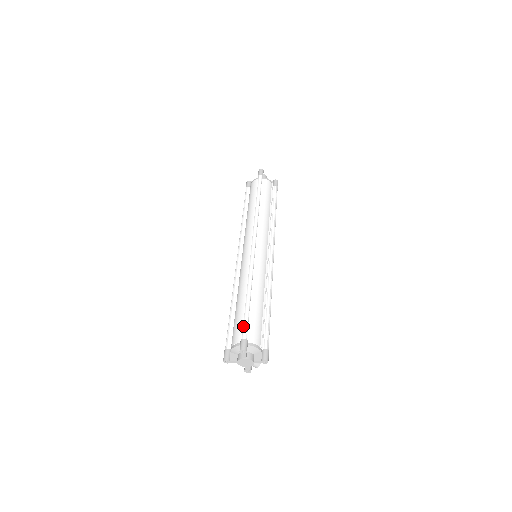
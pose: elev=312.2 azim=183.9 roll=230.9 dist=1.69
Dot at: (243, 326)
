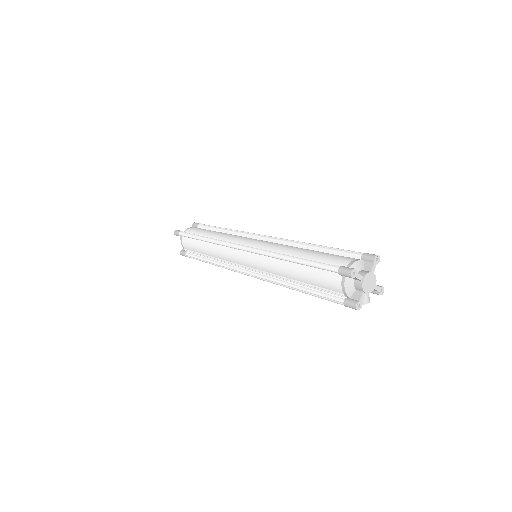
Dot at: (349, 250)
